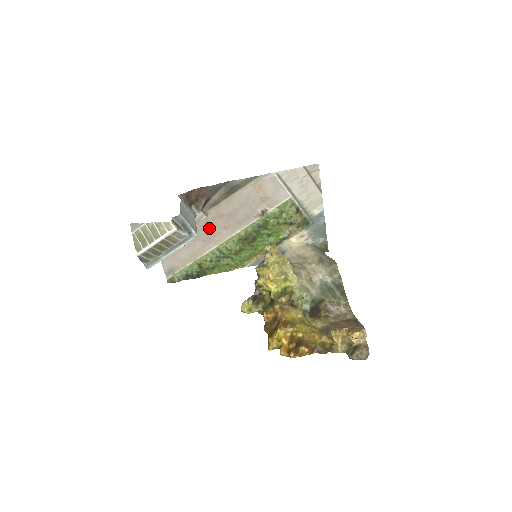
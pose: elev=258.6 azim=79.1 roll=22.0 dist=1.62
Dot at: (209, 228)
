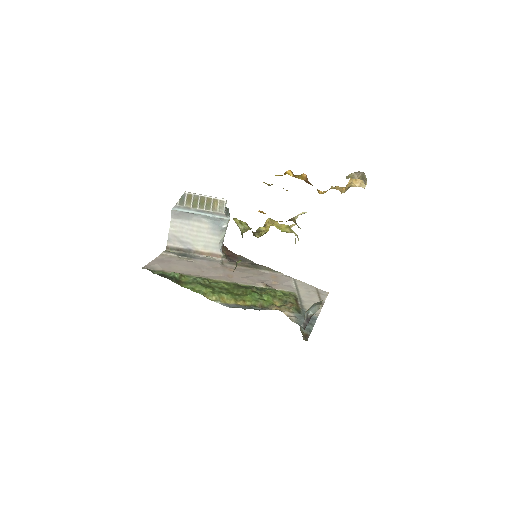
Dot at: (216, 269)
